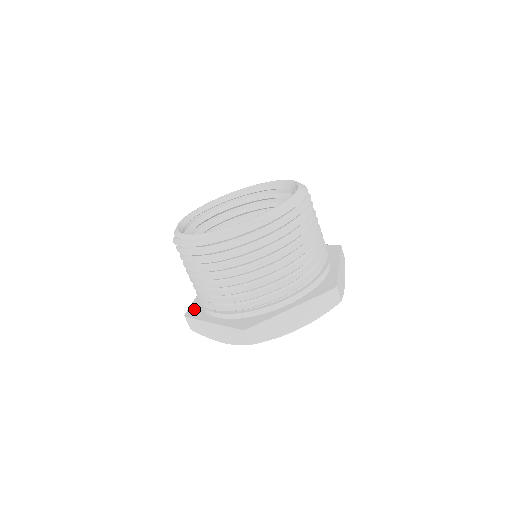
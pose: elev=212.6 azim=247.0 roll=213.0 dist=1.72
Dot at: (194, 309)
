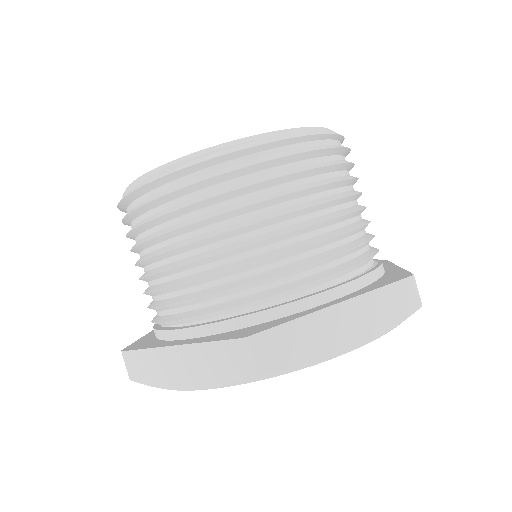
Dot at: occluded
